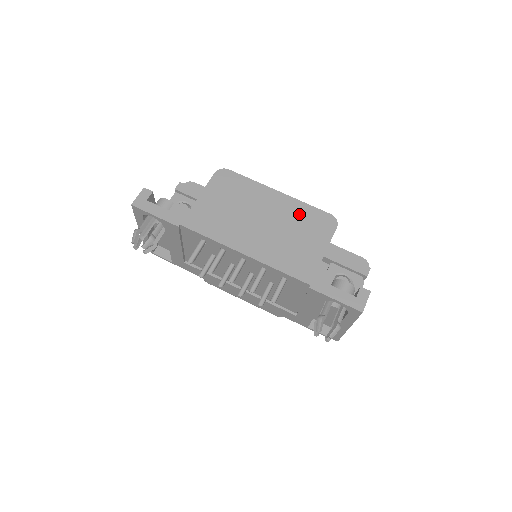
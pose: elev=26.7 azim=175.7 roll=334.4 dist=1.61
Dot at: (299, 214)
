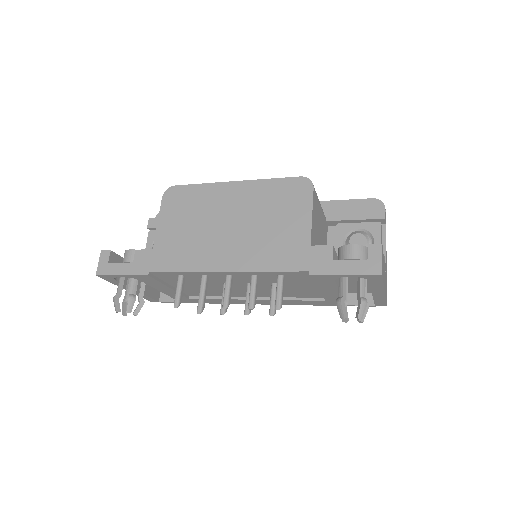
Dot at: (266, 195)
